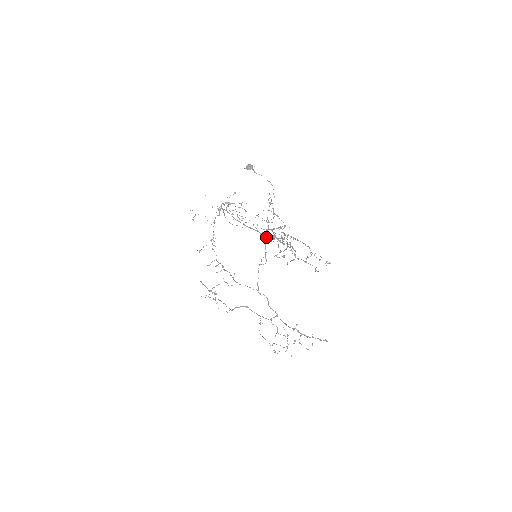
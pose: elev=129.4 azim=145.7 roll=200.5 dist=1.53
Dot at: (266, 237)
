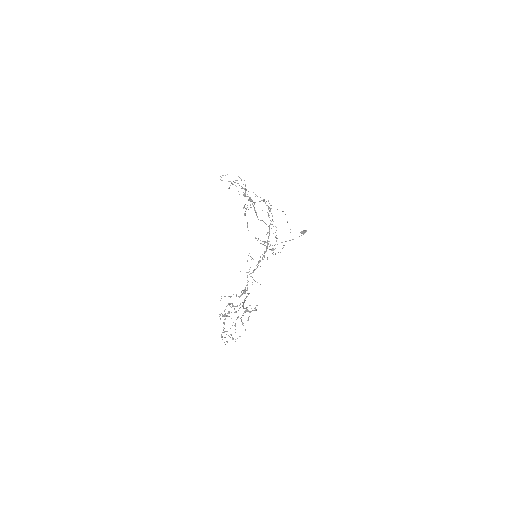
Dot at: occluded
